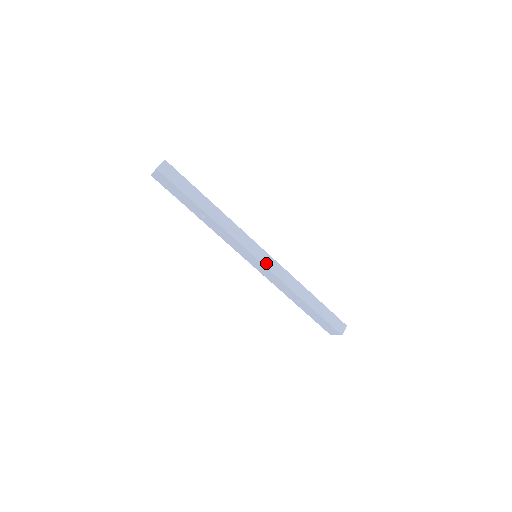
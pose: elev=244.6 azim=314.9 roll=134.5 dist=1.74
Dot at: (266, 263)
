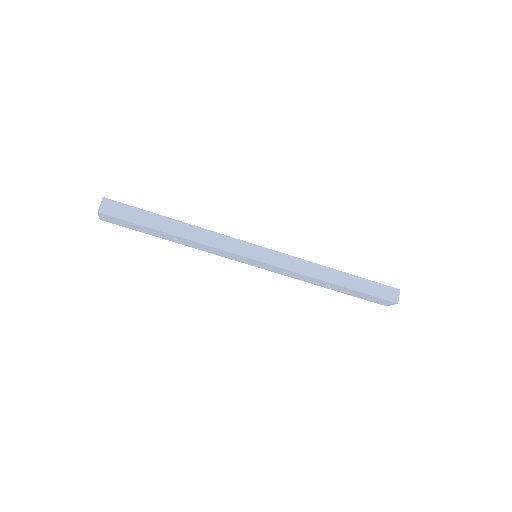
Dot at: (269, 260)
